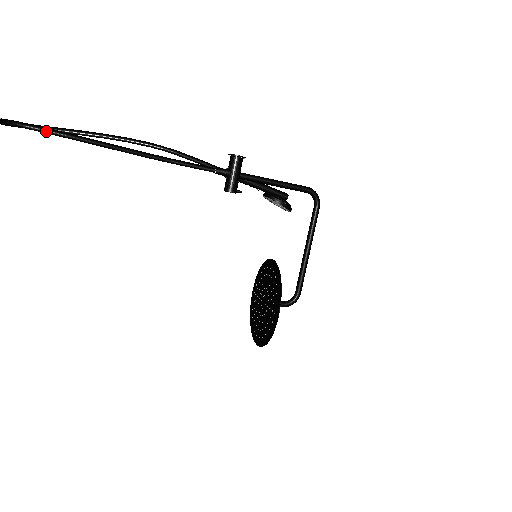
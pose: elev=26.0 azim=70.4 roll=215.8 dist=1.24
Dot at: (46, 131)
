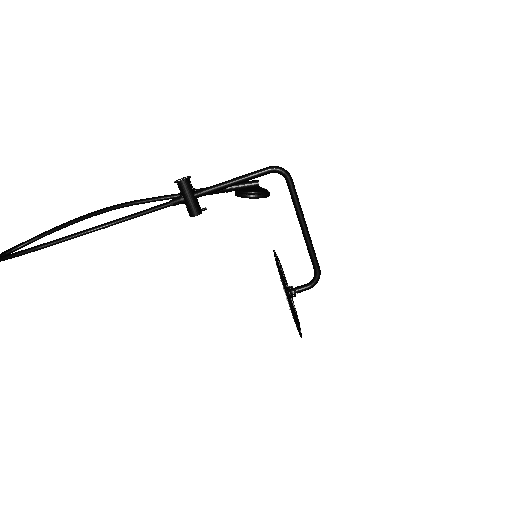
Dot at: (22, 253)
